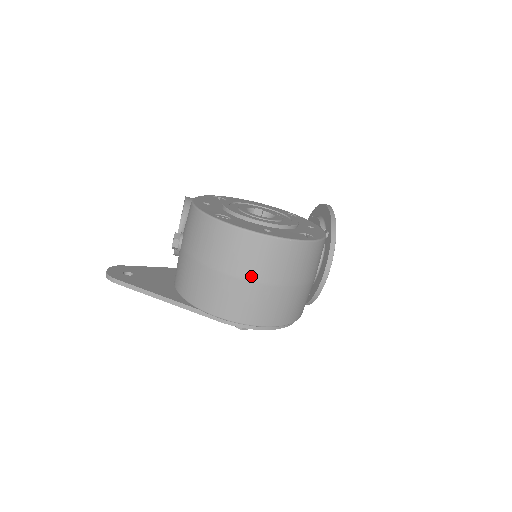
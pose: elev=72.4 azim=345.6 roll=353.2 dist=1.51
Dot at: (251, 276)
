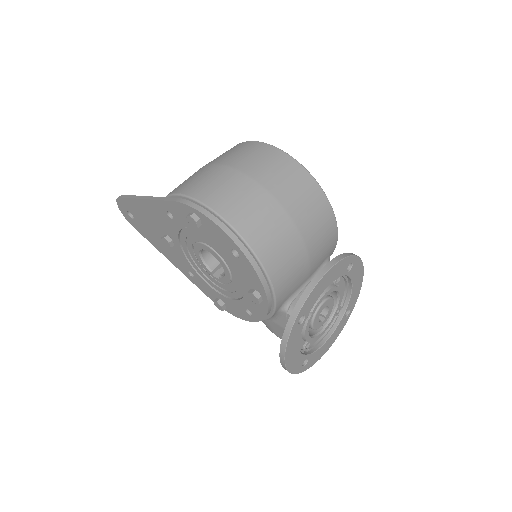
Dot at: (234, 164)
